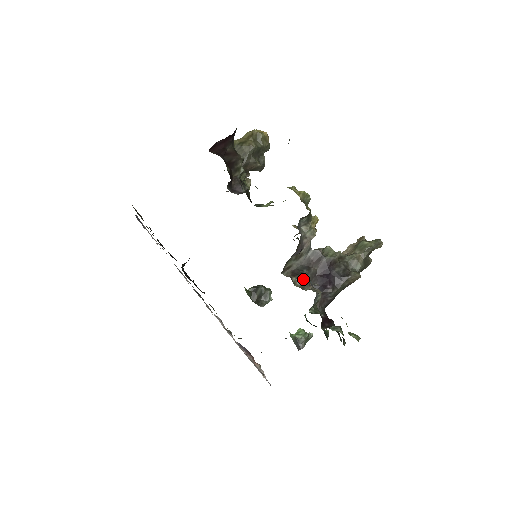
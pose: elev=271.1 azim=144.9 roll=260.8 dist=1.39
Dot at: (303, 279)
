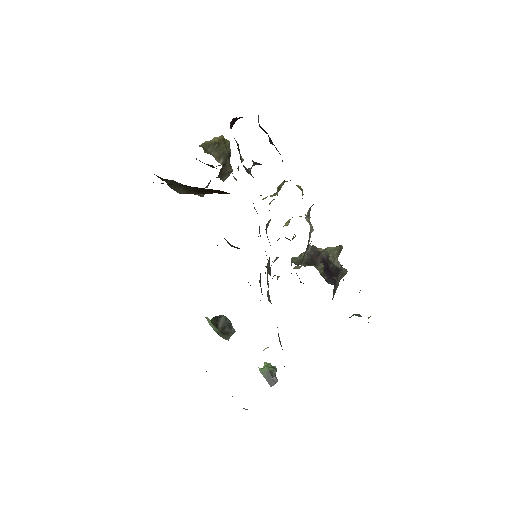
Dot at: (322, 267)
